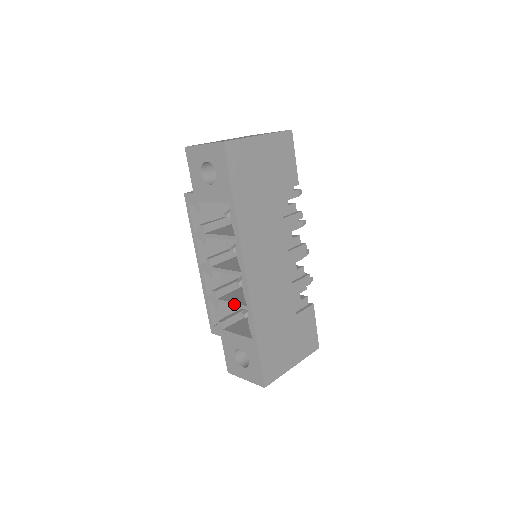
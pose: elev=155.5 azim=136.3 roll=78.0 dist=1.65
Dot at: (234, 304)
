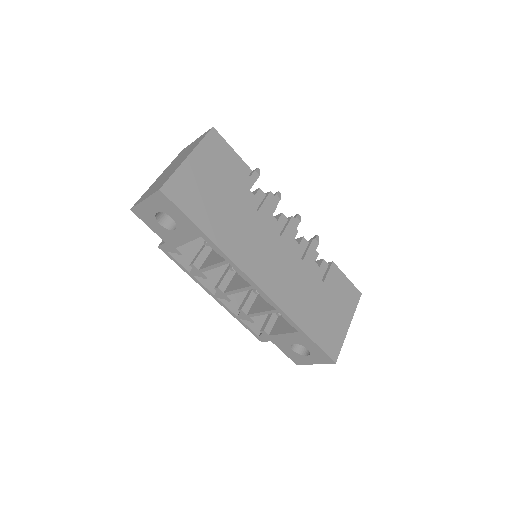
Dot at: (264, 313)
